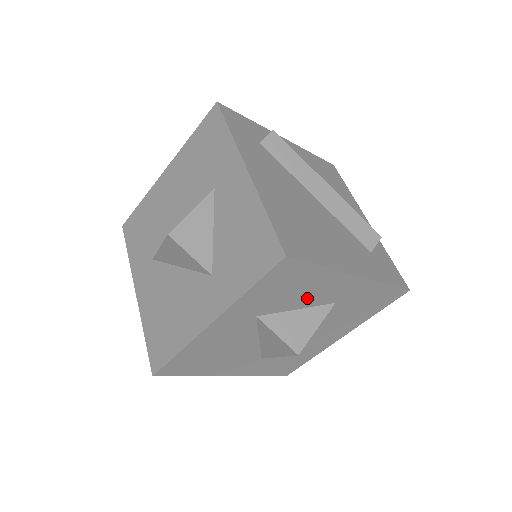
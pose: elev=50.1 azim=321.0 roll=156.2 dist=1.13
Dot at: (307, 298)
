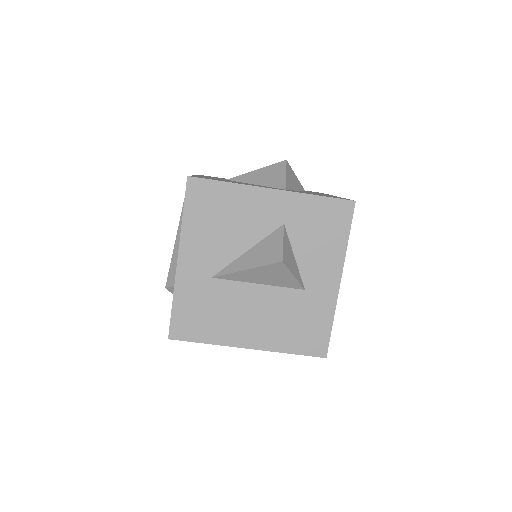
Dot at: (310, 255)
